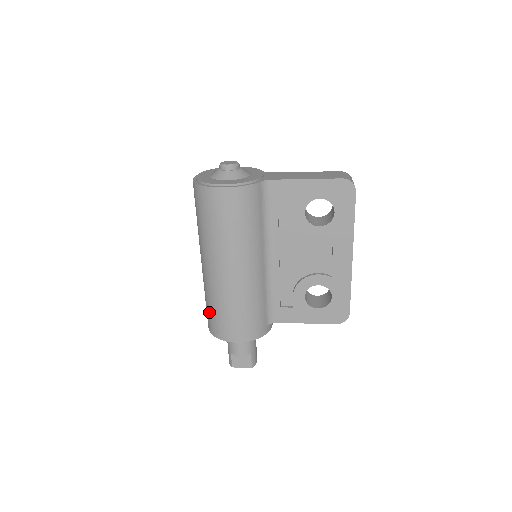
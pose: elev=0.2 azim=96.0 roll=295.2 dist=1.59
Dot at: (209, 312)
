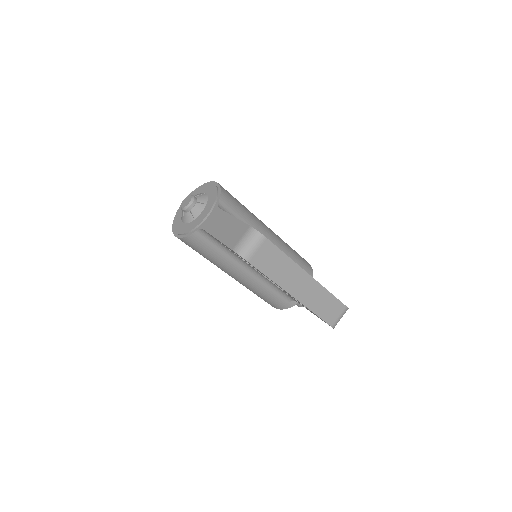
Dot at: occluded
